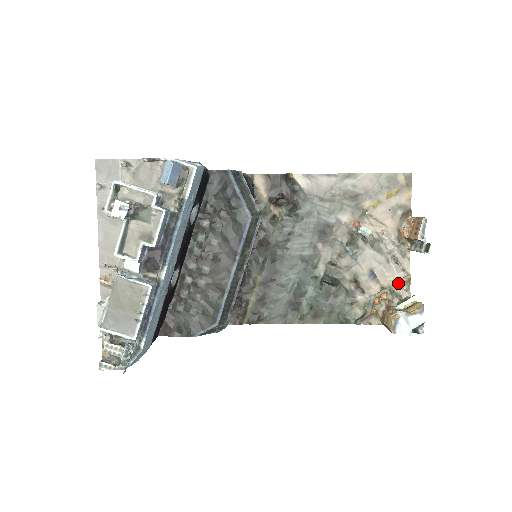
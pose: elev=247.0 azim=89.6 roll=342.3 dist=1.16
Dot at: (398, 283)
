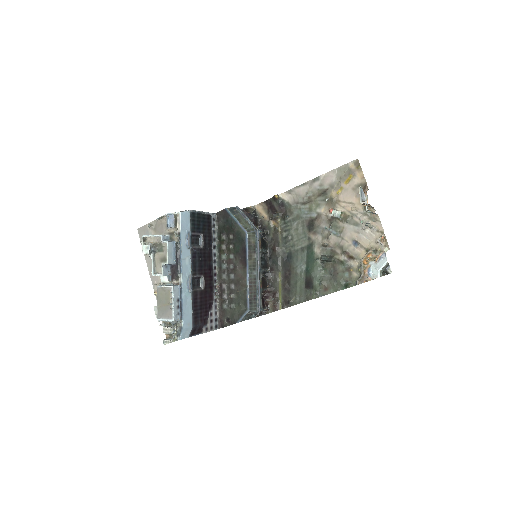
Dot at: (377, 243)
